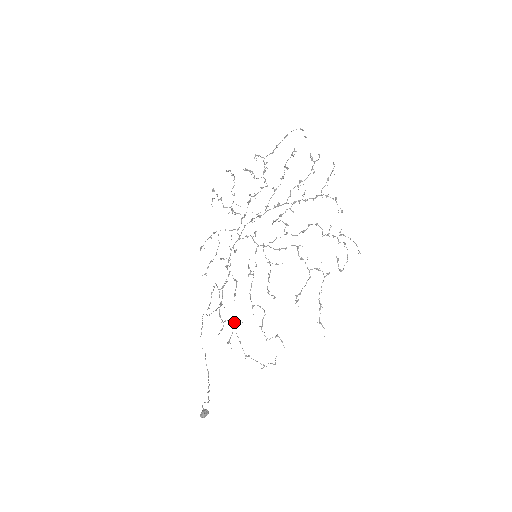
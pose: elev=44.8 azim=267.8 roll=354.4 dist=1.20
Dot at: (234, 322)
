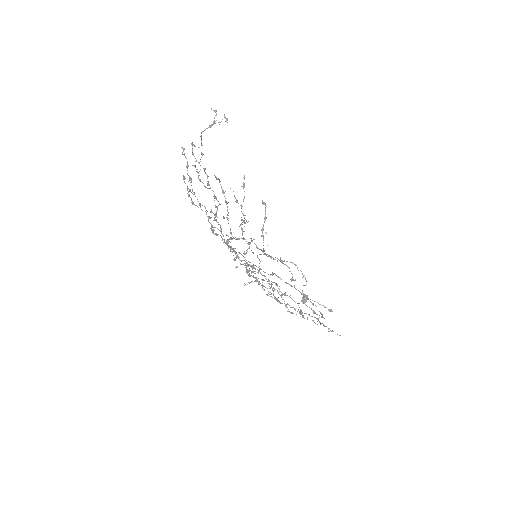
Dot at: (273, 295)
